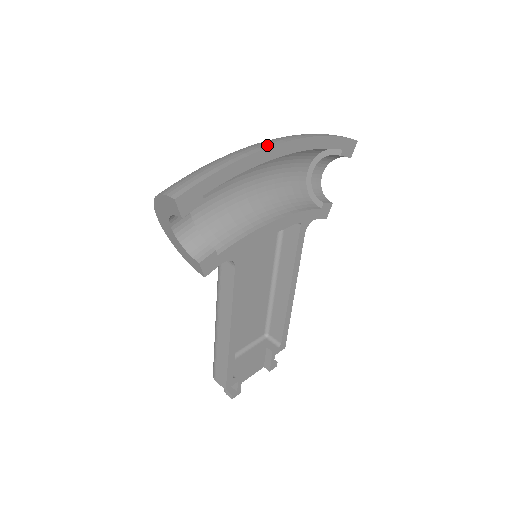
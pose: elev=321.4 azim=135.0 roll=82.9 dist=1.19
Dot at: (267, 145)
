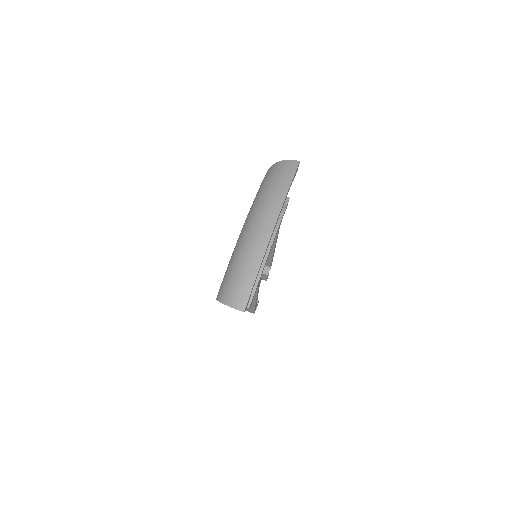
Dot at: (267, 237)
